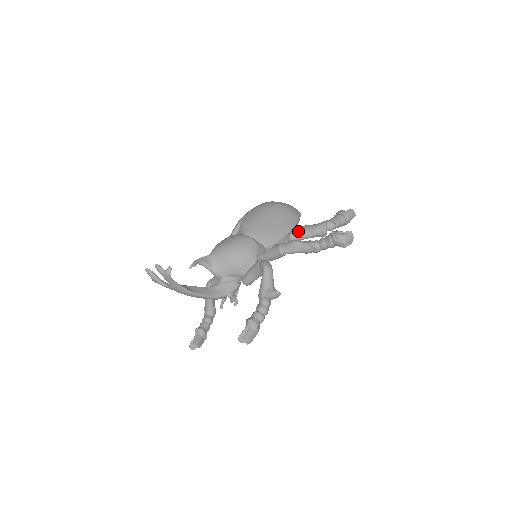
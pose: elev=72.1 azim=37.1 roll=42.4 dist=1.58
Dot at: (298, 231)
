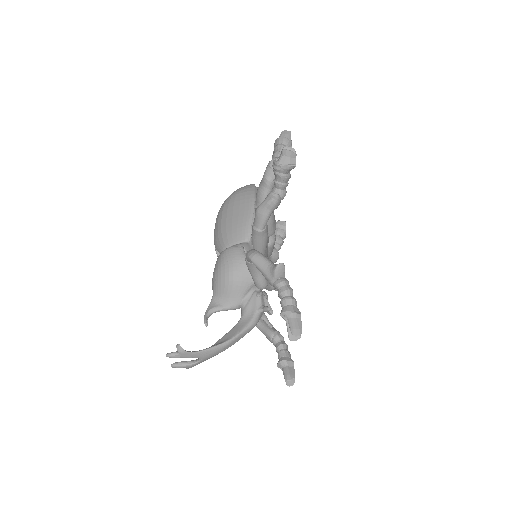
Dot at: (257, 199)
